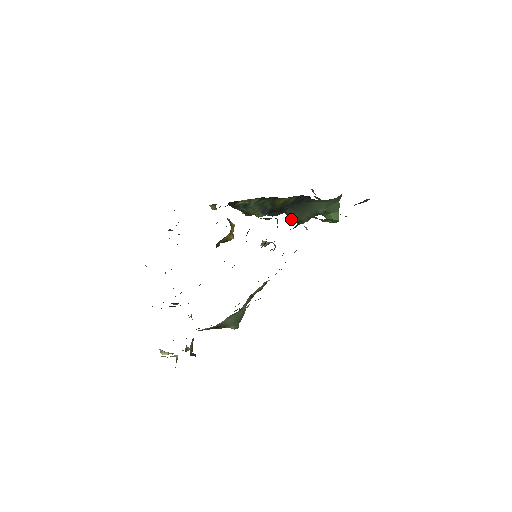
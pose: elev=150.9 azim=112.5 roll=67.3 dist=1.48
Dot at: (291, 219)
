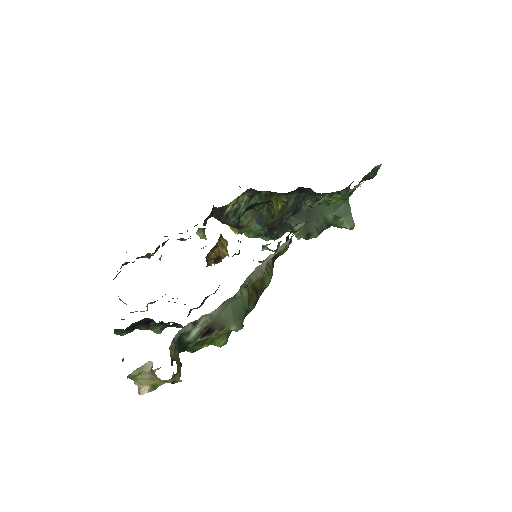
Dot at: occluded
